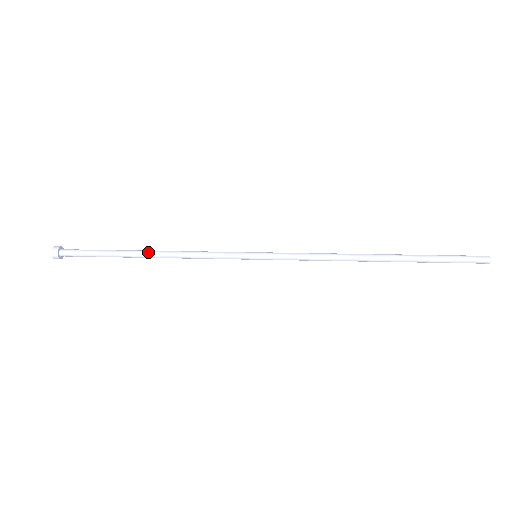
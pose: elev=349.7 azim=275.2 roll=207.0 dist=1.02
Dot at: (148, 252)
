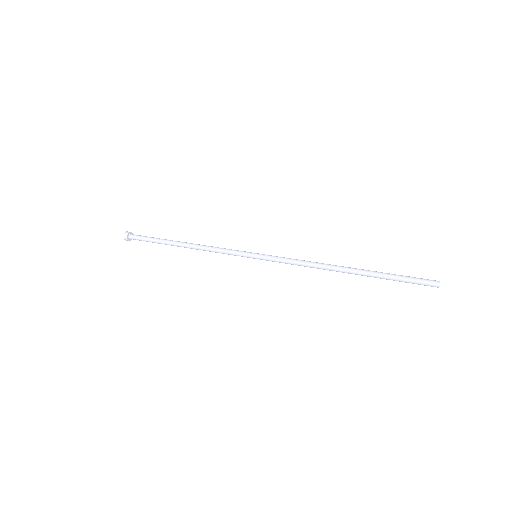
Dot at: (185, 242)
